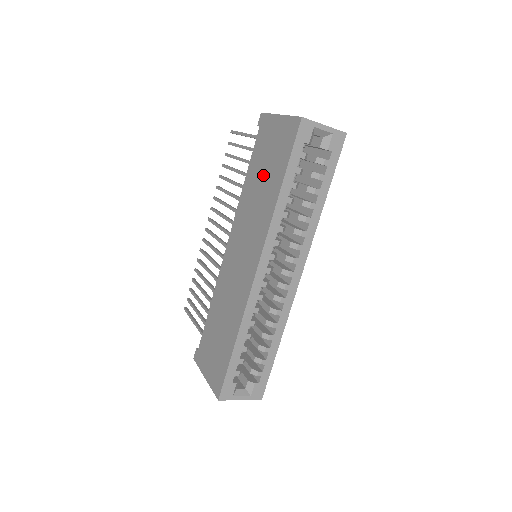
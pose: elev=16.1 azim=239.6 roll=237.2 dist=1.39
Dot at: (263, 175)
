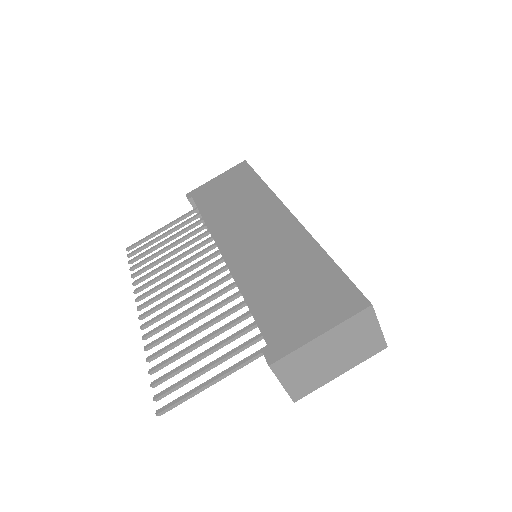
Dot at: (230, 196)
